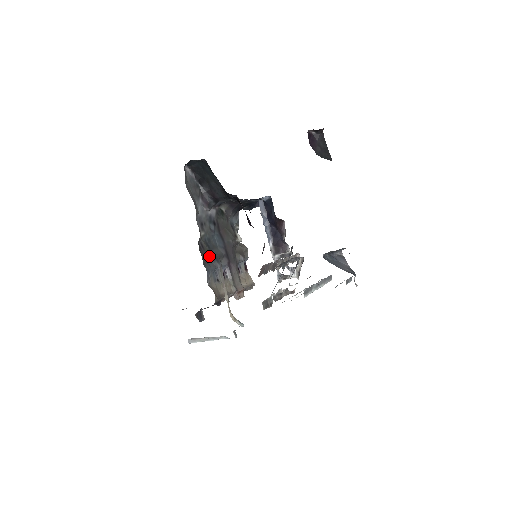
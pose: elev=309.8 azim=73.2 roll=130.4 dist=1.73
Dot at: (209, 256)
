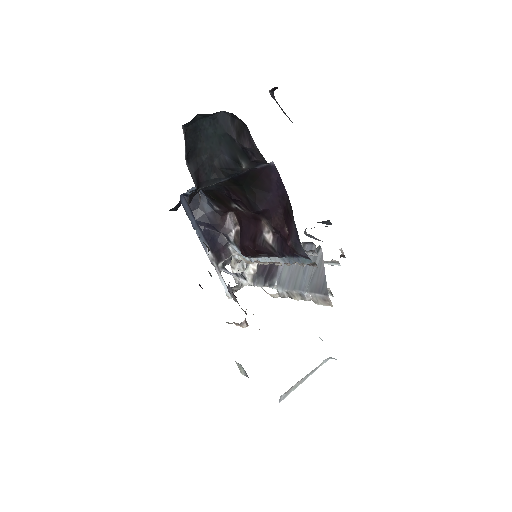
Dot at: occluded
